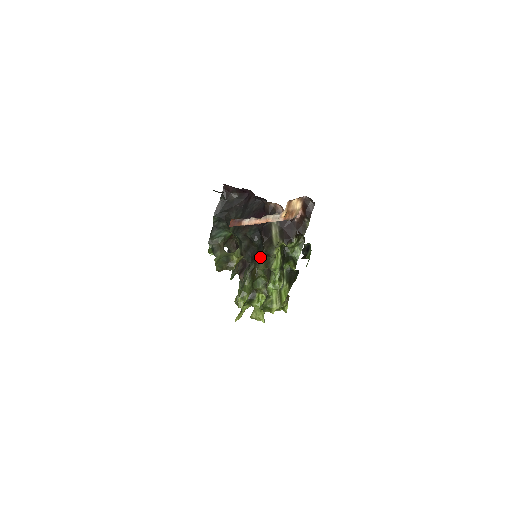
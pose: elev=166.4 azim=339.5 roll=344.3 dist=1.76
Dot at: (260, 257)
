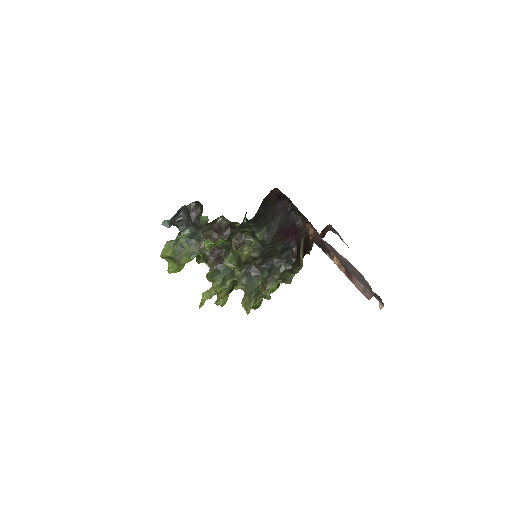
Dot at: (283, 272)
